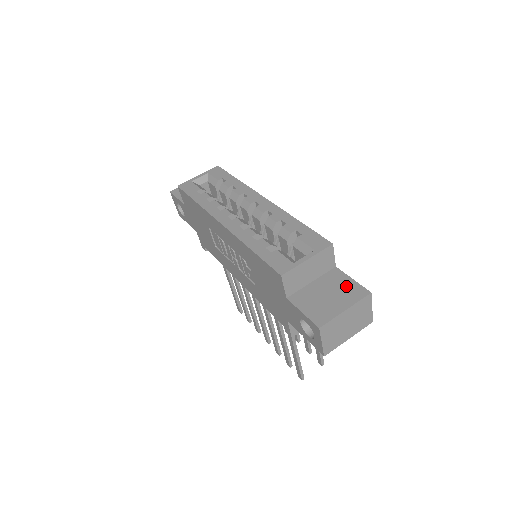
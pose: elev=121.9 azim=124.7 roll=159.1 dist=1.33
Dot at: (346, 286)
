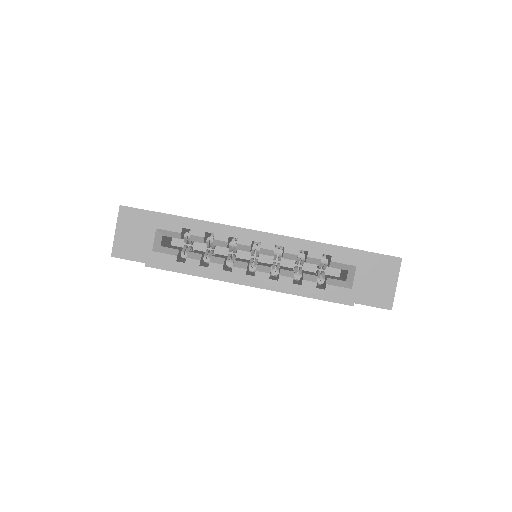
Dot at: (381, 264)
